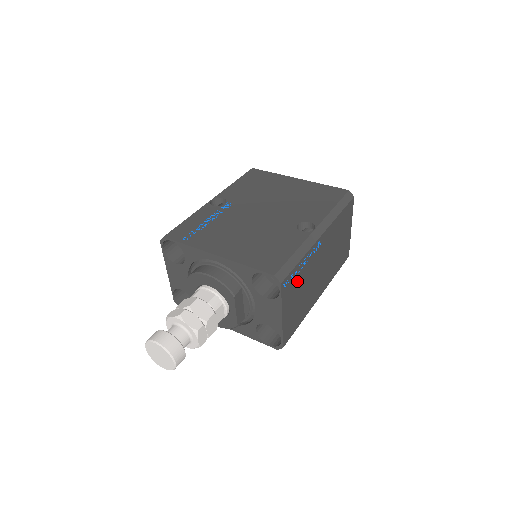
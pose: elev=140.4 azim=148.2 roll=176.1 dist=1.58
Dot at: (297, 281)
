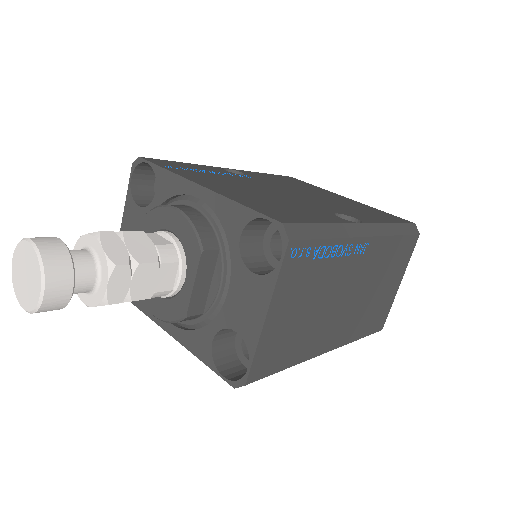
Dot at: (311, 274)
